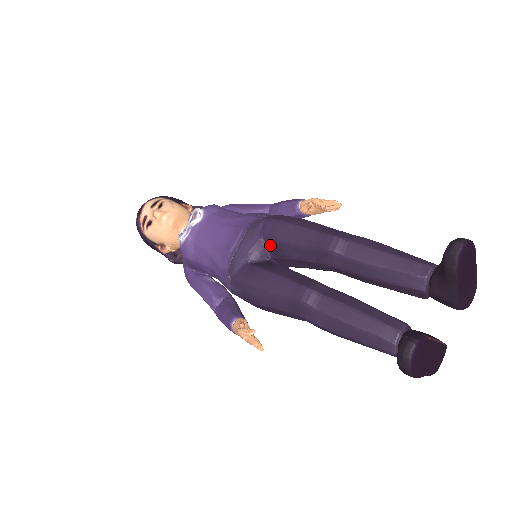
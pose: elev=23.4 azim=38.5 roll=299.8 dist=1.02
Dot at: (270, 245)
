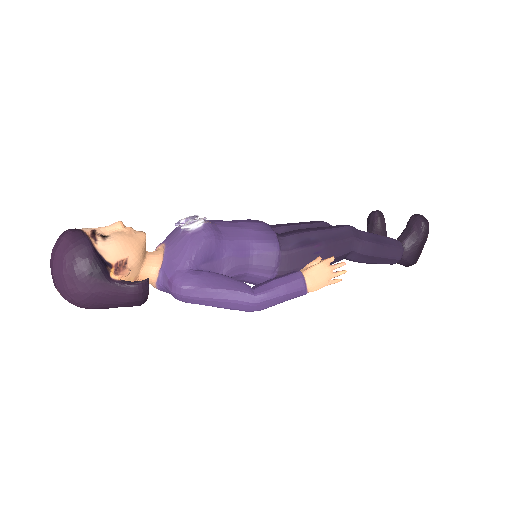
Dot at: occluded
